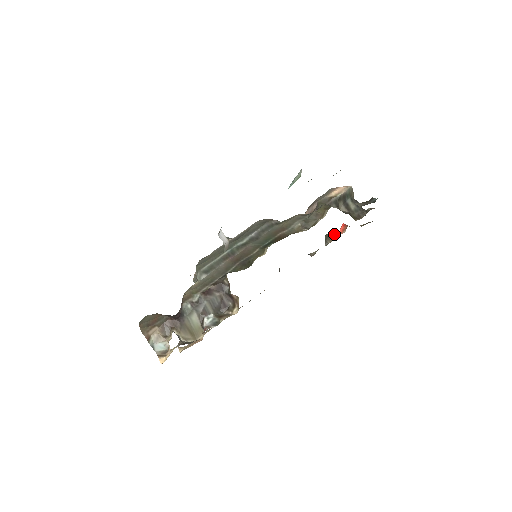
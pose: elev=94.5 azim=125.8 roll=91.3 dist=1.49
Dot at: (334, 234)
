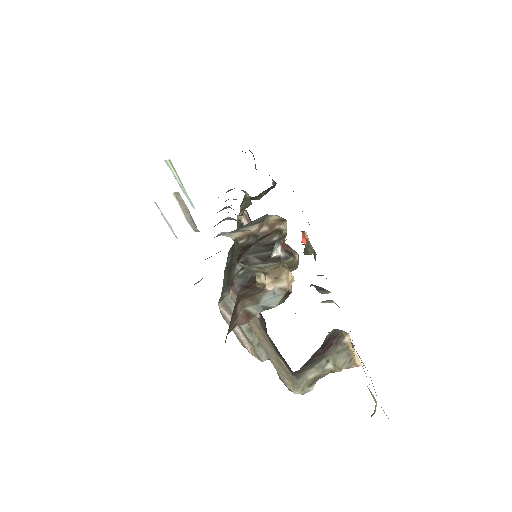
Dot at: (305, 245)
